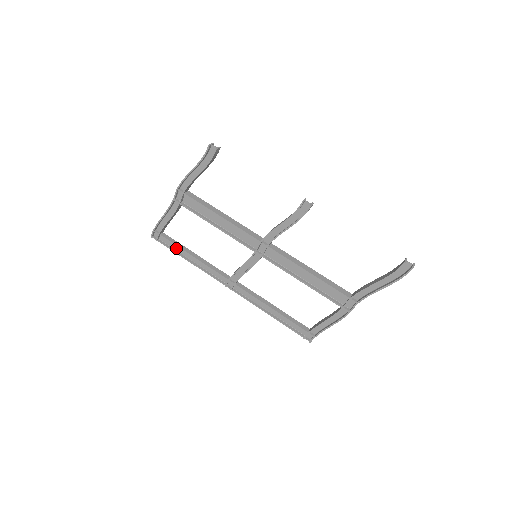
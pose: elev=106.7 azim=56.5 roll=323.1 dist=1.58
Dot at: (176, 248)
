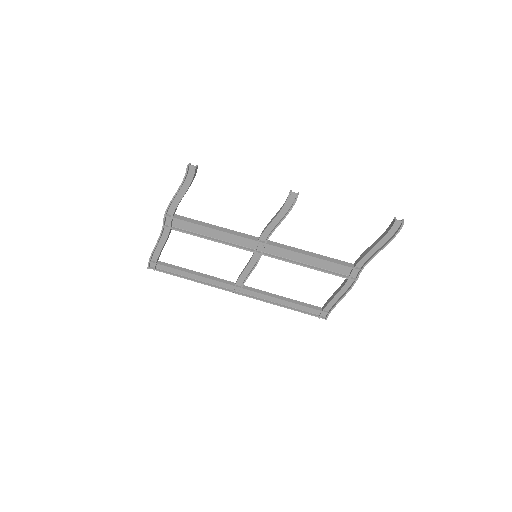
Dot at: (175, 272)
